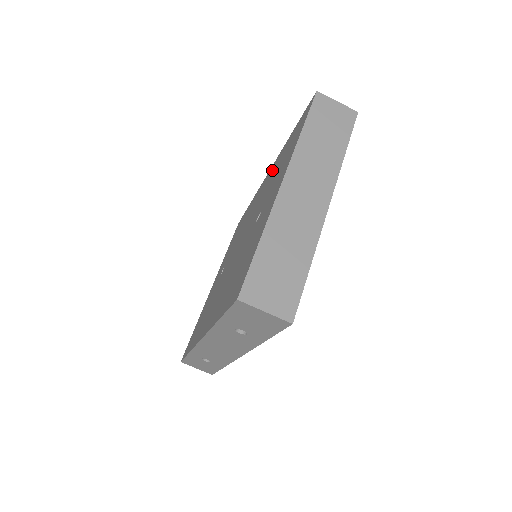
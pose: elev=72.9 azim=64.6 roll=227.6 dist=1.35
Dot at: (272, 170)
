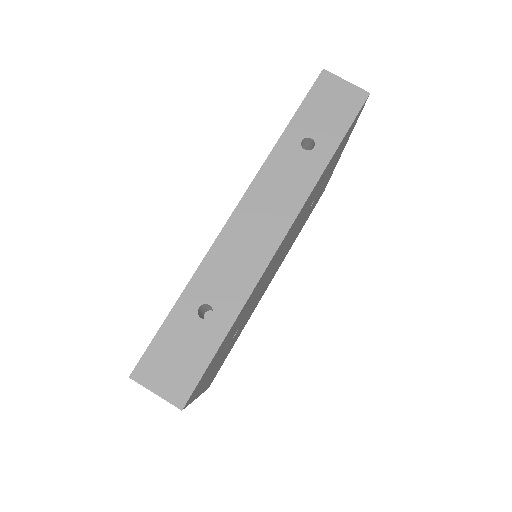
Dot at: occluded
